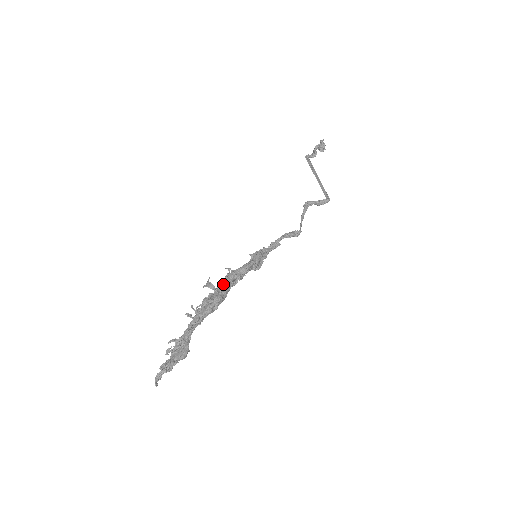
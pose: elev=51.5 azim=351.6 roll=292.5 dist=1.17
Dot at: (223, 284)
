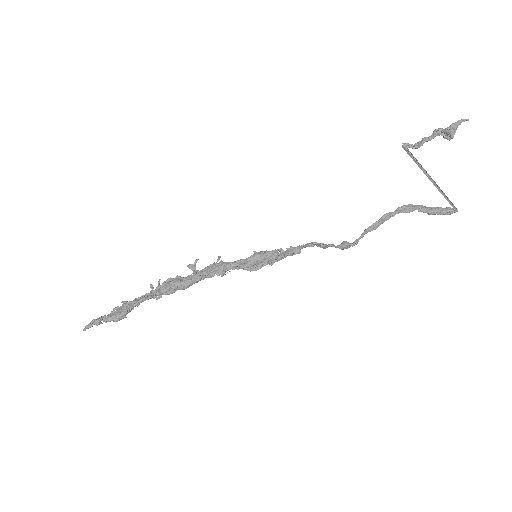
Dot at: (195, 272)
